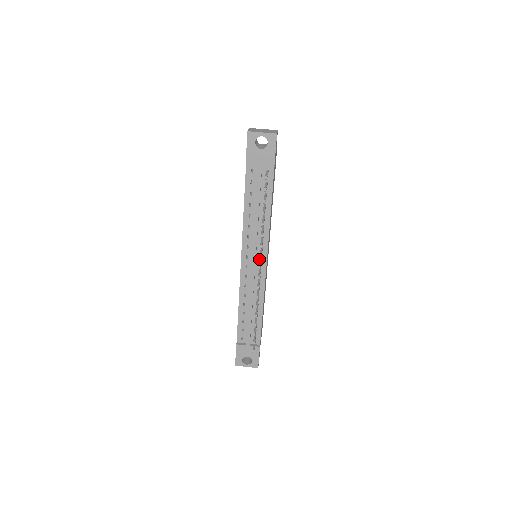
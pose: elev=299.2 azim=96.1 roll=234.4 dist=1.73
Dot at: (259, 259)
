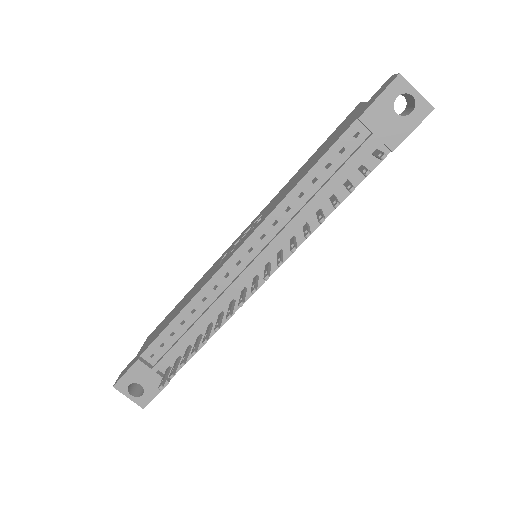
Dot at: (265, 264)
